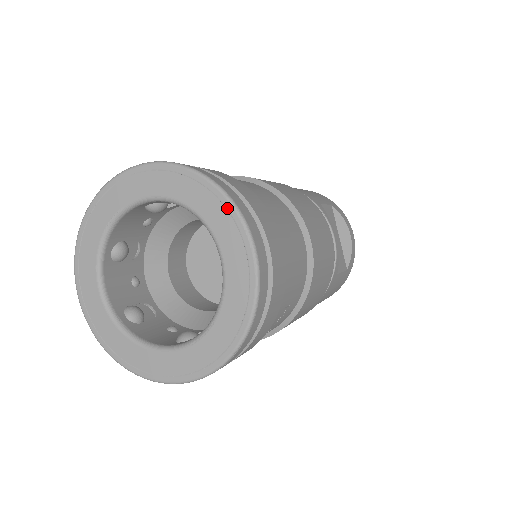
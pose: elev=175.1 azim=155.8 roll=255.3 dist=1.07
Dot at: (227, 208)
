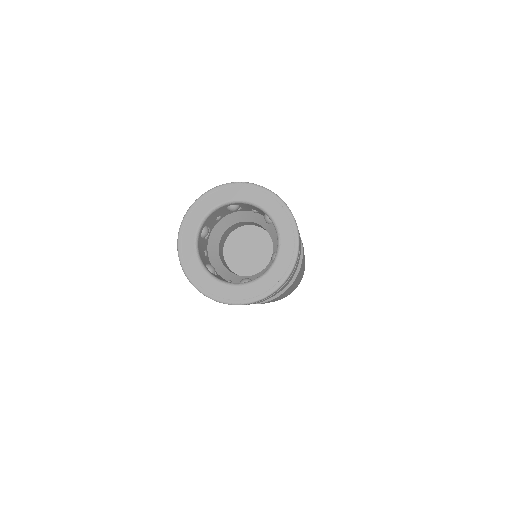
Dot at: (233, 186)
